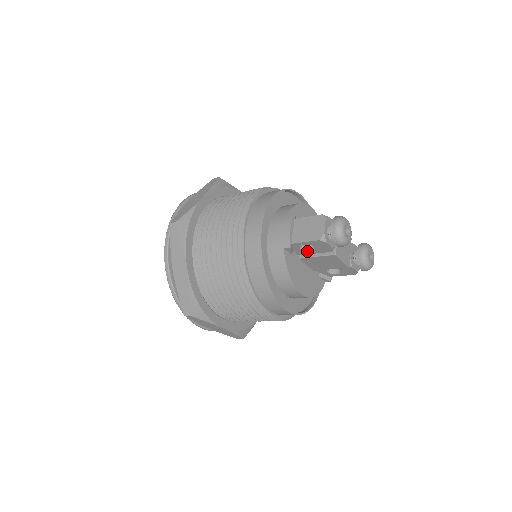
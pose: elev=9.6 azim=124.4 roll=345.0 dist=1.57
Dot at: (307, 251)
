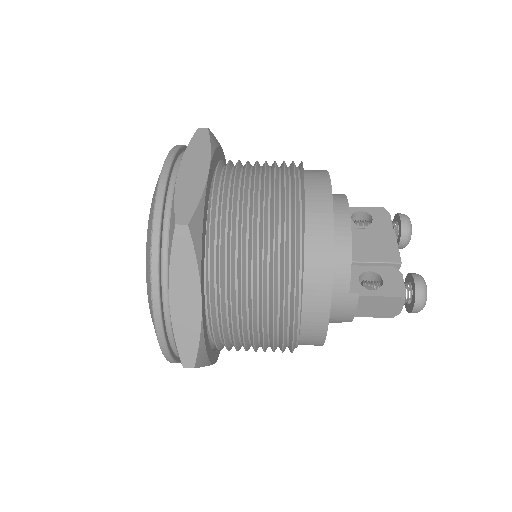
Dot at: occluded
